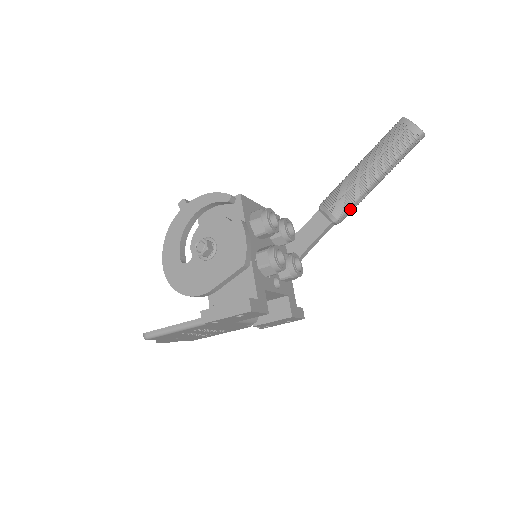
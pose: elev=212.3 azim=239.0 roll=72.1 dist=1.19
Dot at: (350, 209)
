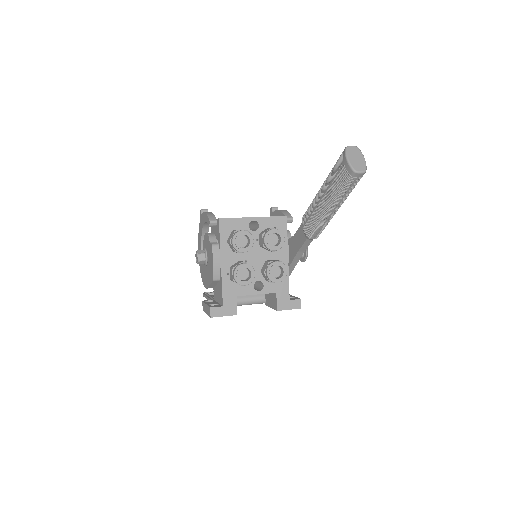
Dot at: (316, 231)
